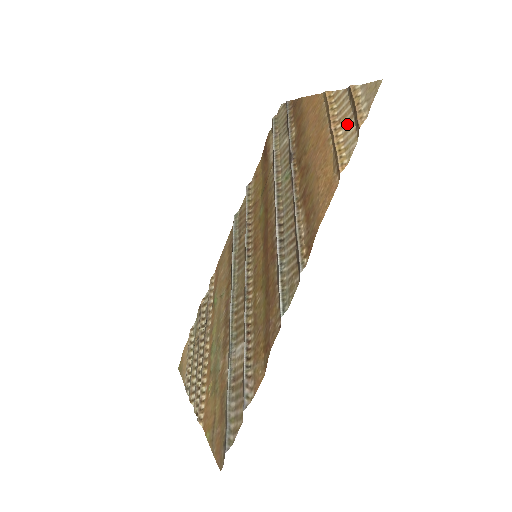
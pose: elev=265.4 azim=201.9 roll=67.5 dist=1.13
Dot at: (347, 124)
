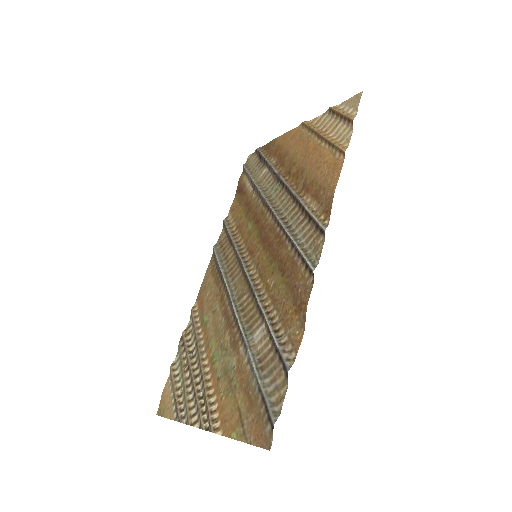
Dot at: (336, 128)
